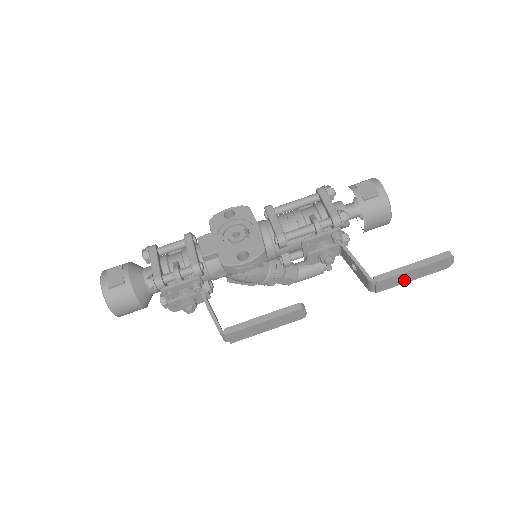
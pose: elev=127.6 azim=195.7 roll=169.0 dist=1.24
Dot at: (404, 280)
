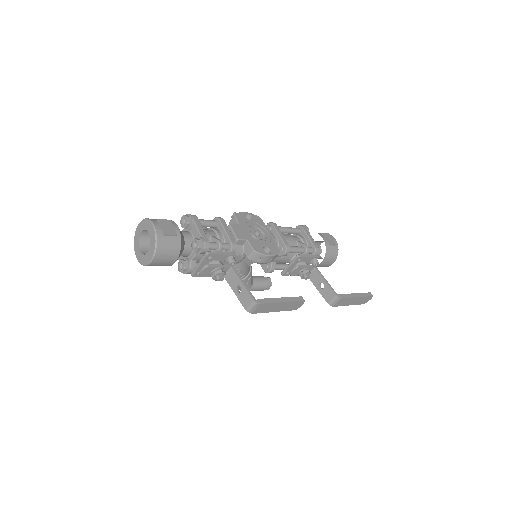
Dot at: (347, 303)
